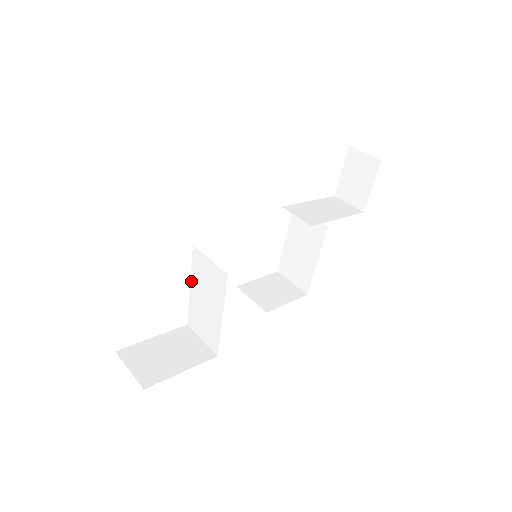
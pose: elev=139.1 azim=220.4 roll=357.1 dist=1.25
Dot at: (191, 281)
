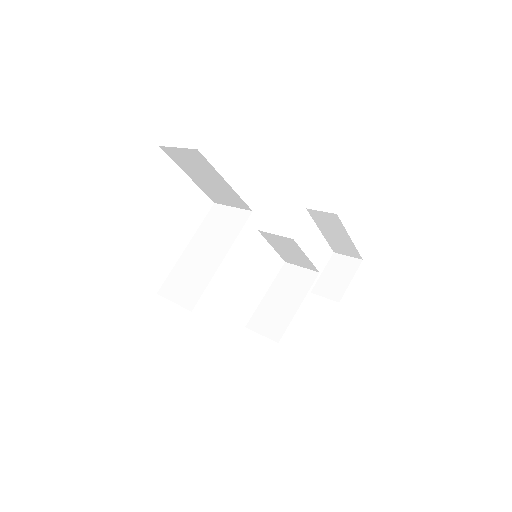
Dot at: (192, 239)
